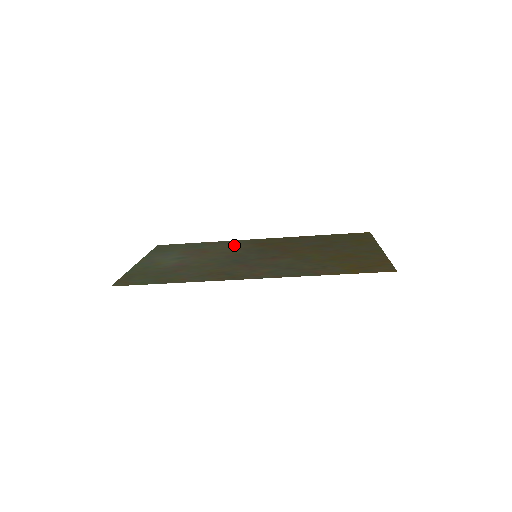
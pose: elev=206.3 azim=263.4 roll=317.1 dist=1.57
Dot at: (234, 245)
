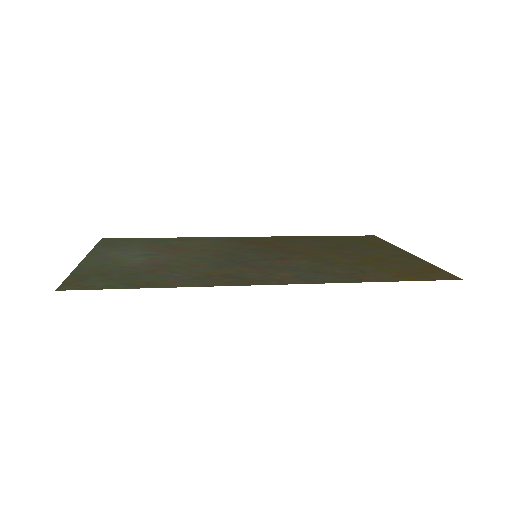
Dot at: (214, 242)
